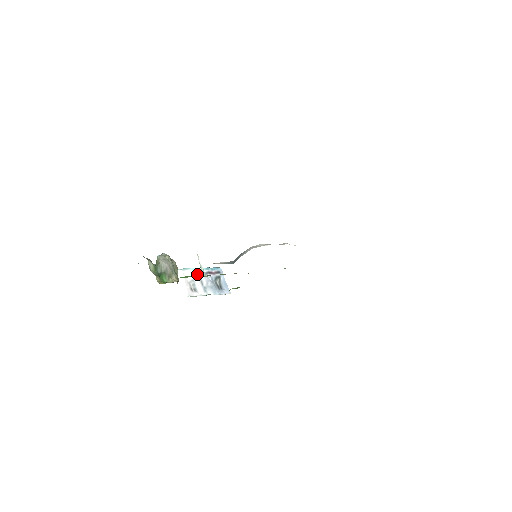
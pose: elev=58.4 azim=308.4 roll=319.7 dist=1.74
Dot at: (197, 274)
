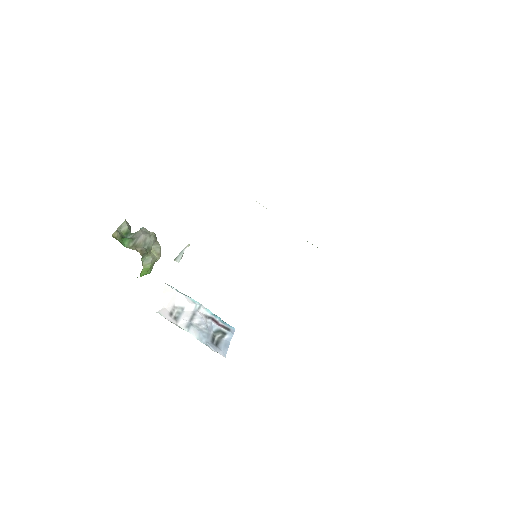
Dot at: (194, 308)
